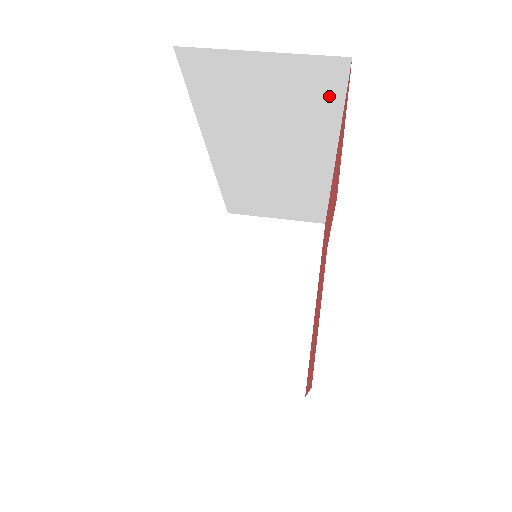
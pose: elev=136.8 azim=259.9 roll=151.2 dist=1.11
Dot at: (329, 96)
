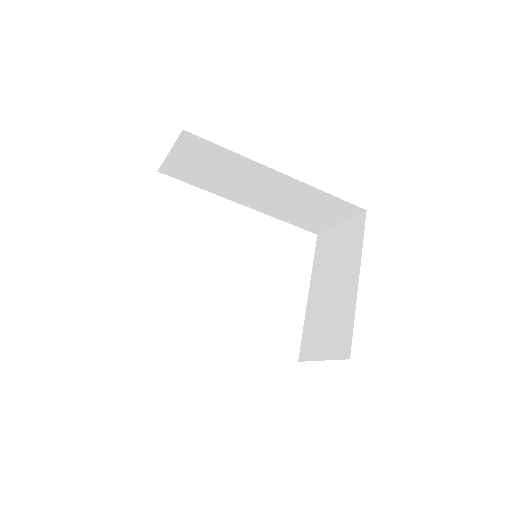
Dot at: (210, 148)
